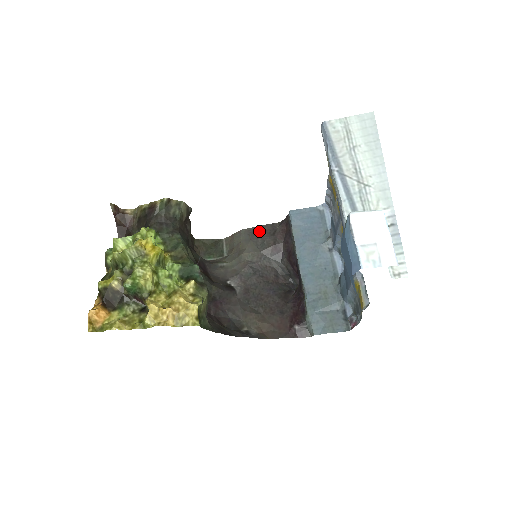
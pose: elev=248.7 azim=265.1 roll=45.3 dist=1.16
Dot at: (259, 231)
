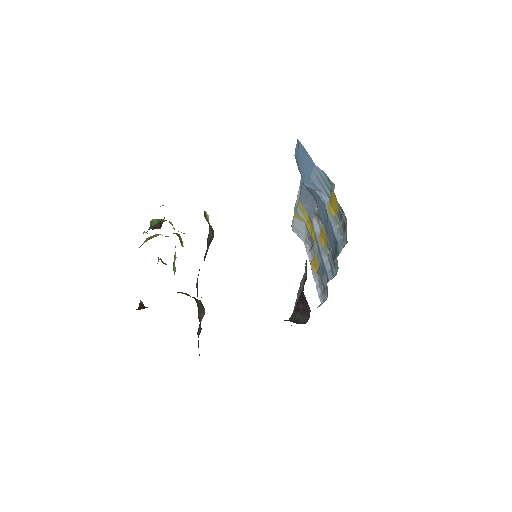
Dot at: occluded
